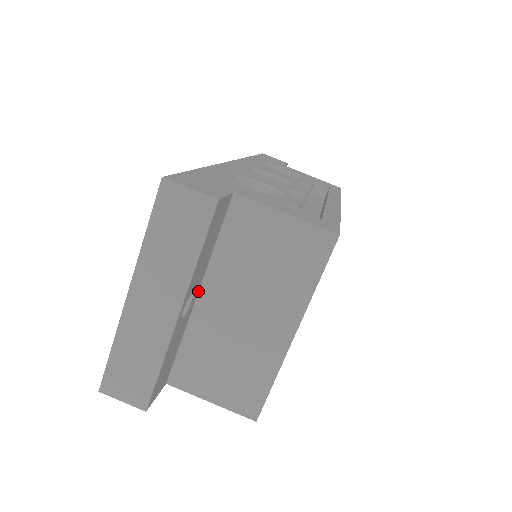
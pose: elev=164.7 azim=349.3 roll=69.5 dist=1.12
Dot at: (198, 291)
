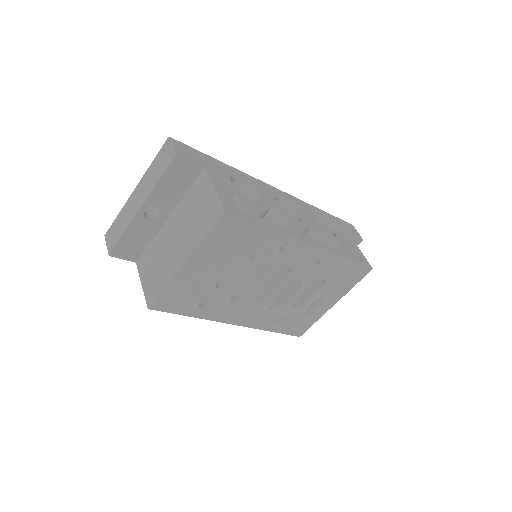
Dot at: (169, 216)
